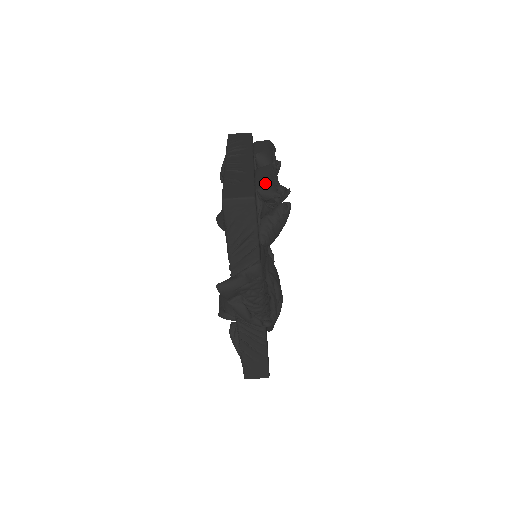
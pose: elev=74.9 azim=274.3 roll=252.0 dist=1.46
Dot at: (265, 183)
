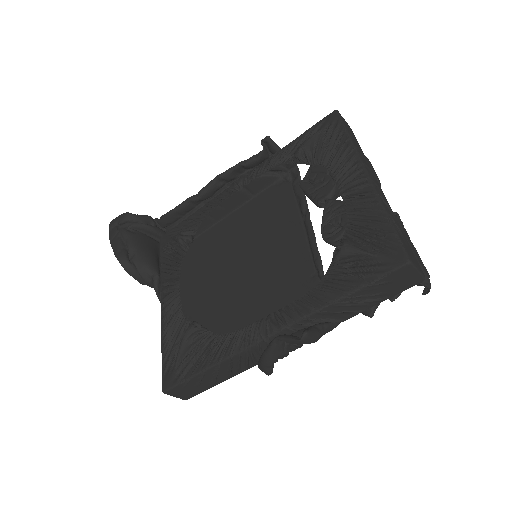
Dot at: occluded
